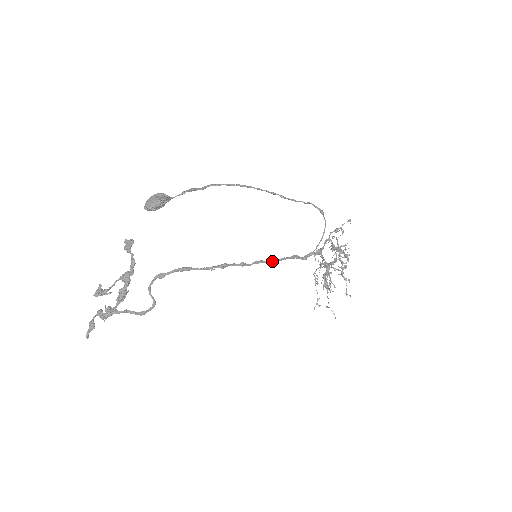
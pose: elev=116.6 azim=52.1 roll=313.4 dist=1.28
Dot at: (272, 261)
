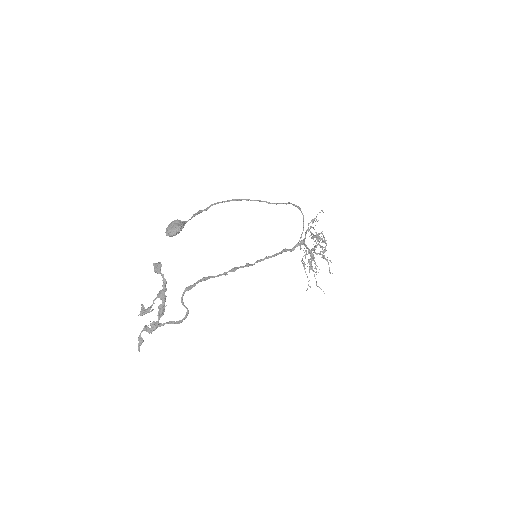
Dot at: occluded
